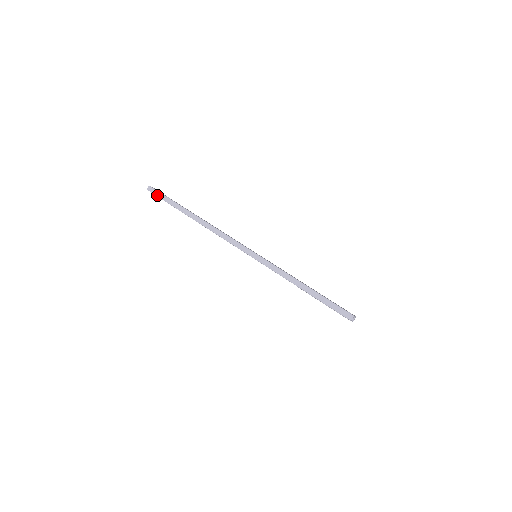
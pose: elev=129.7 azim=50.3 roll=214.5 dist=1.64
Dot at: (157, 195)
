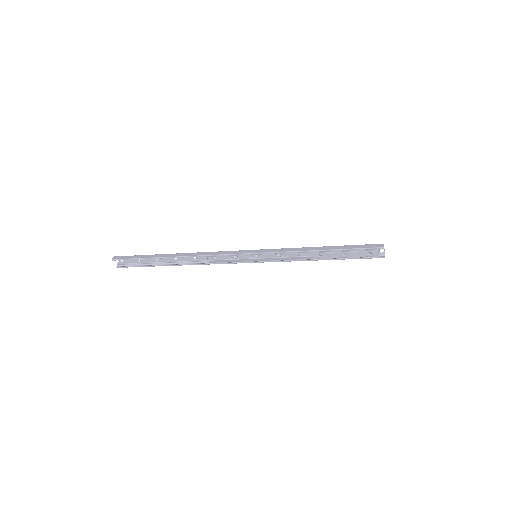
Dot at: (126, 258)
